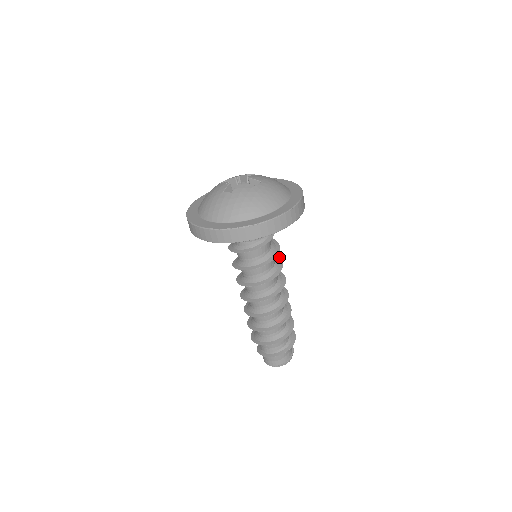
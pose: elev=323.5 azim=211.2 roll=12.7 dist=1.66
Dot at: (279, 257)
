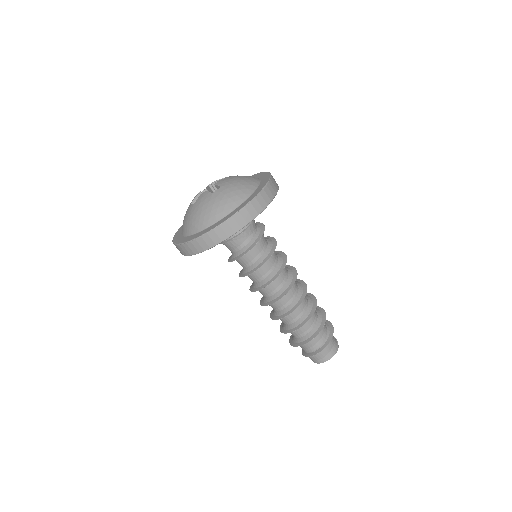
Dot at: occluded
